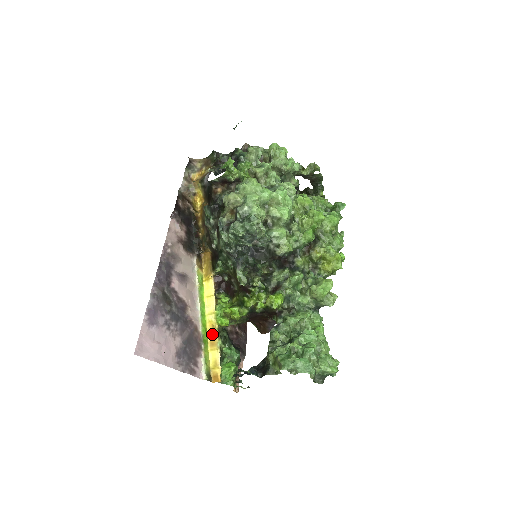
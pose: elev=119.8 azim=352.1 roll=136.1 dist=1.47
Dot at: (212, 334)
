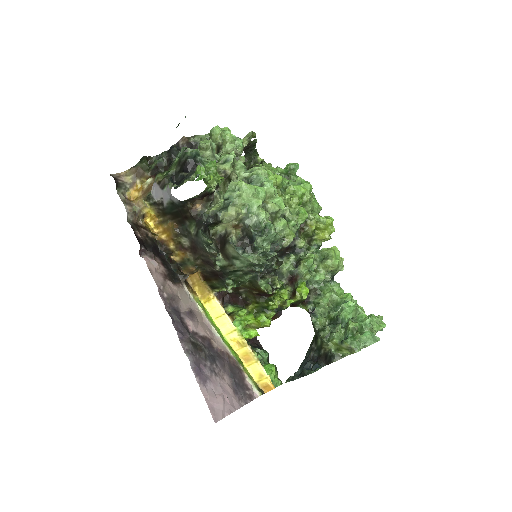
Dot at: (242, 351)
